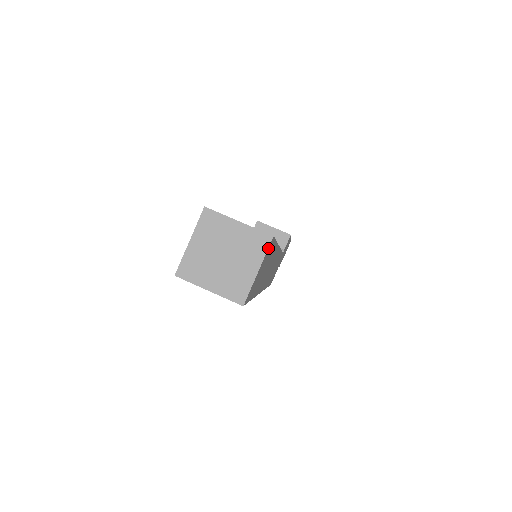
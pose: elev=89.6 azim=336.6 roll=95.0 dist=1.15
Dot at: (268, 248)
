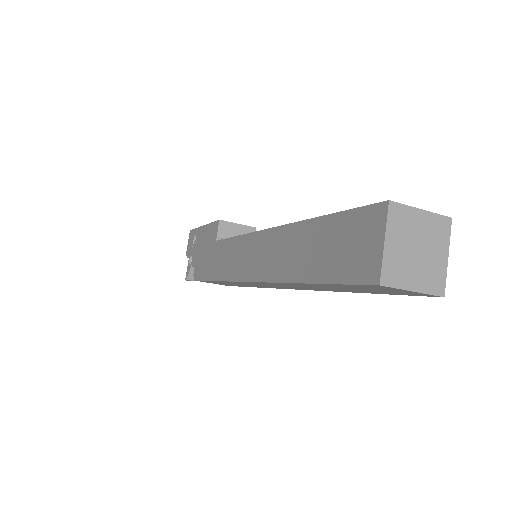
Dot at: (449, 231)
